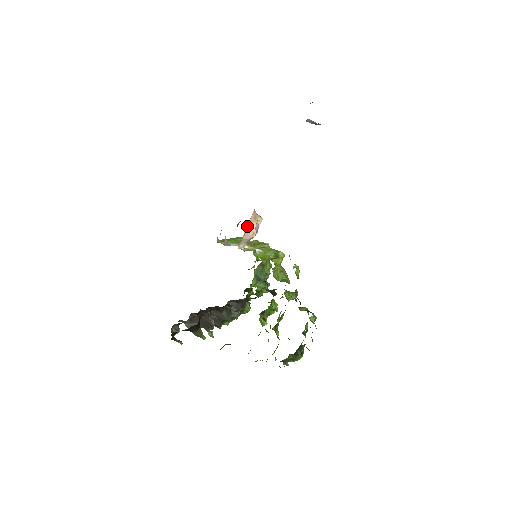
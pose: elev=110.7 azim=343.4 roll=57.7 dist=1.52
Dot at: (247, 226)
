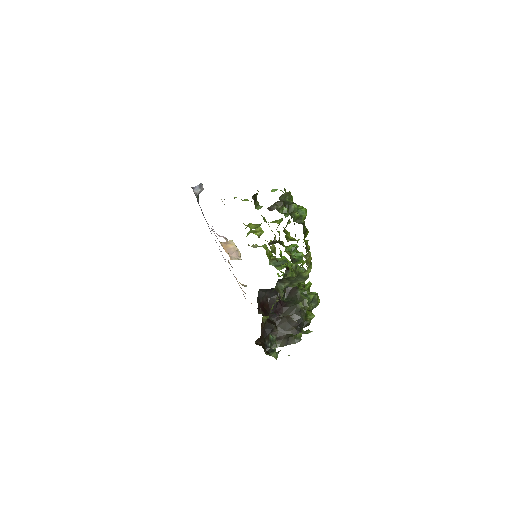
Dot at: (225, 250)
